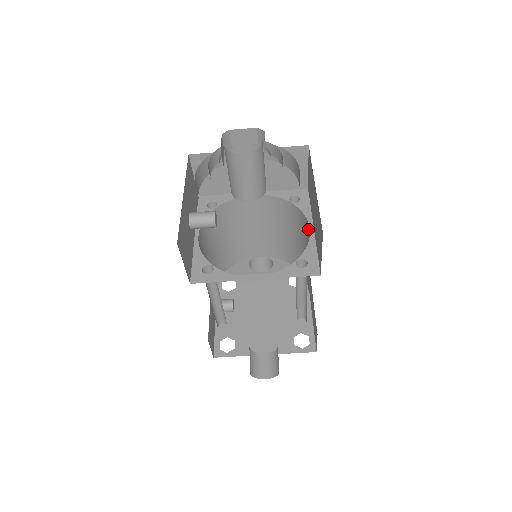
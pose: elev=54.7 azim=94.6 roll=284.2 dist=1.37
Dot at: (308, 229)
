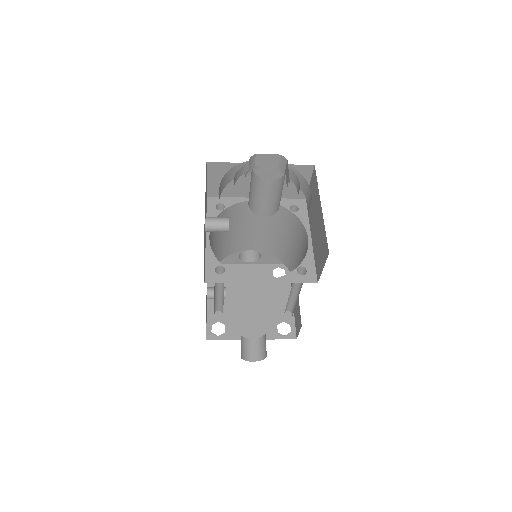
Dot at: (305, 237)
